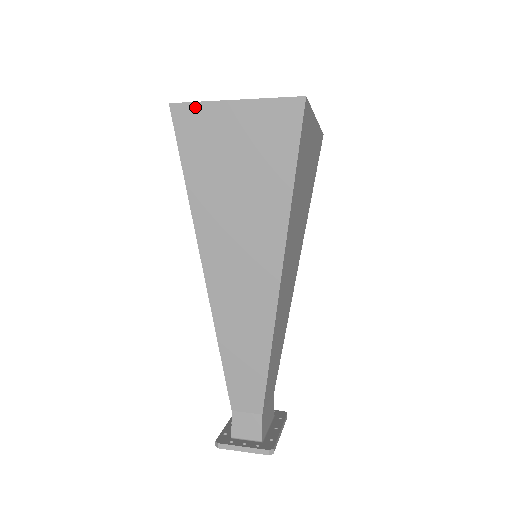
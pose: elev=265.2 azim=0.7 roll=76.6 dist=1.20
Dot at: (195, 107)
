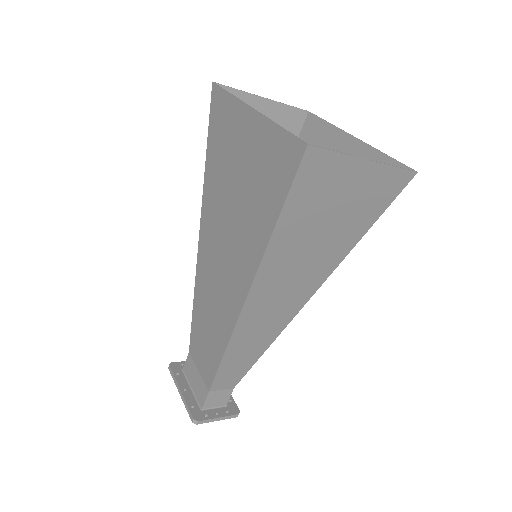
Dot at: (331, 156)
